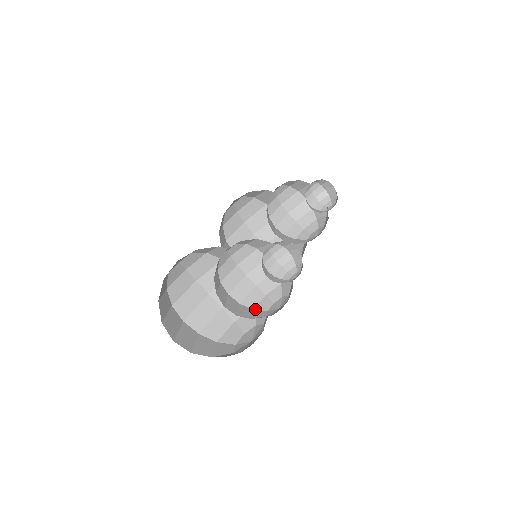
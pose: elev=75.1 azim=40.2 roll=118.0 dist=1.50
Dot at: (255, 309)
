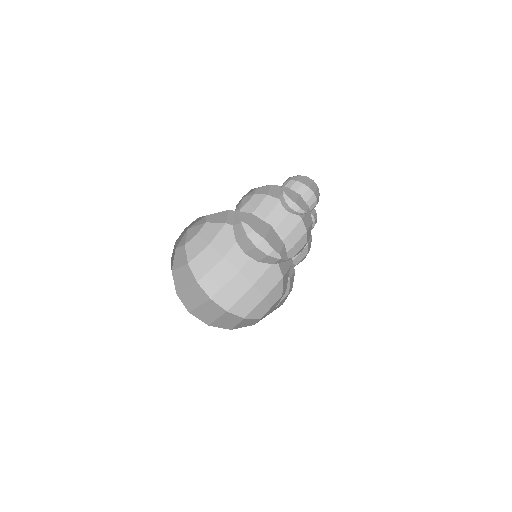
Dot at: (275, 263)
